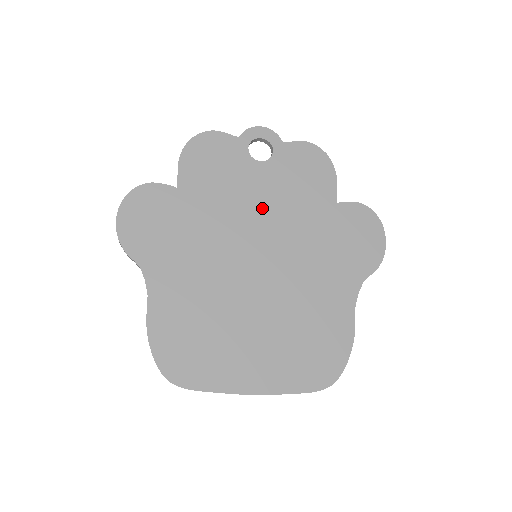
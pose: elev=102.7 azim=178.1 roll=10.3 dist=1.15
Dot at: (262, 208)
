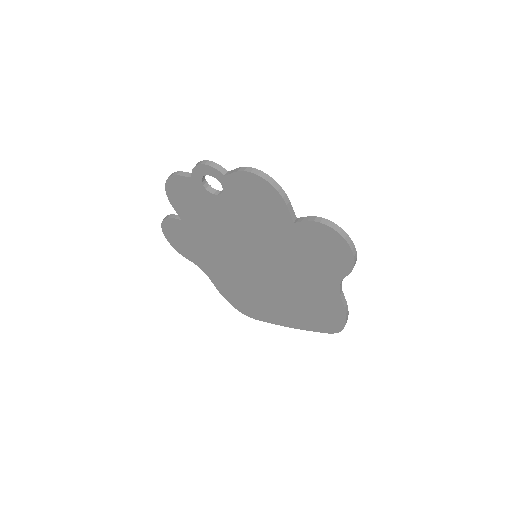
Dot at: (239, 230)
